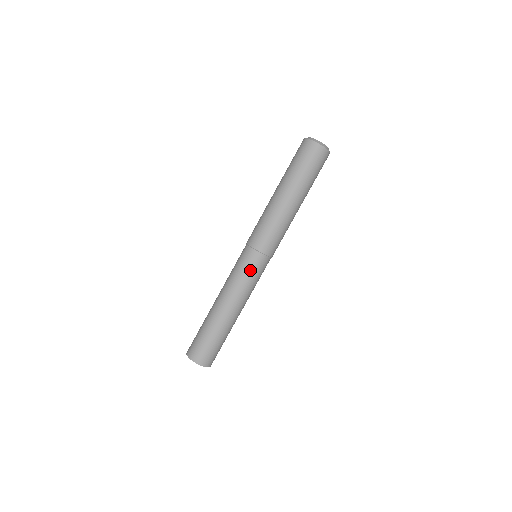
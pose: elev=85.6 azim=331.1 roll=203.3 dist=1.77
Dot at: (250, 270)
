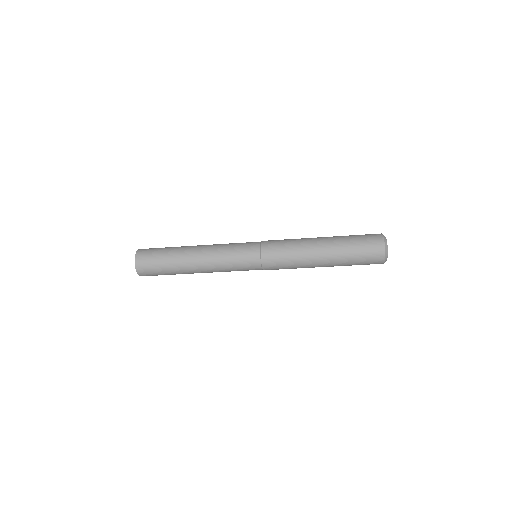
Dot at: (242, 270)
